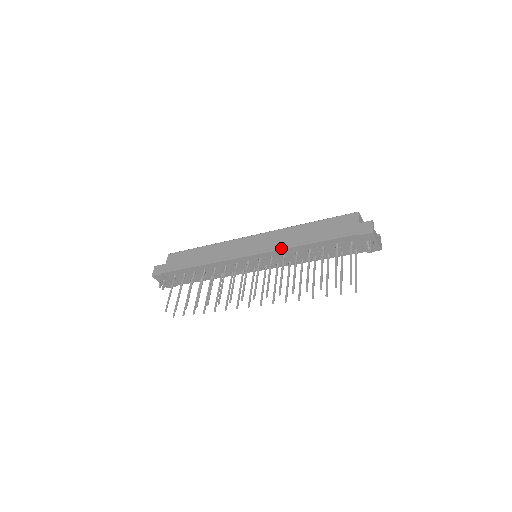
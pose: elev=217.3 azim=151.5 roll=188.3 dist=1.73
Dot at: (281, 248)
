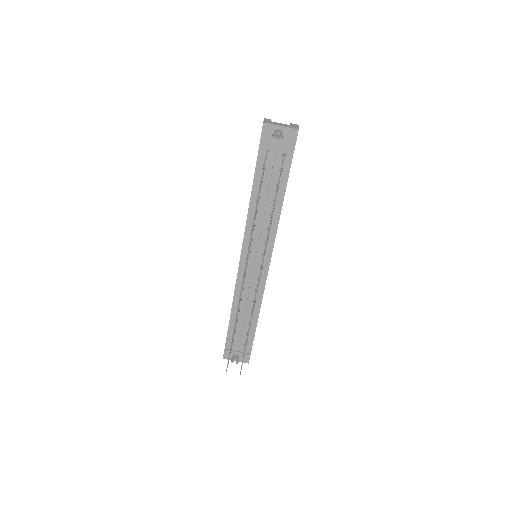
Dot at: (246, 222)
